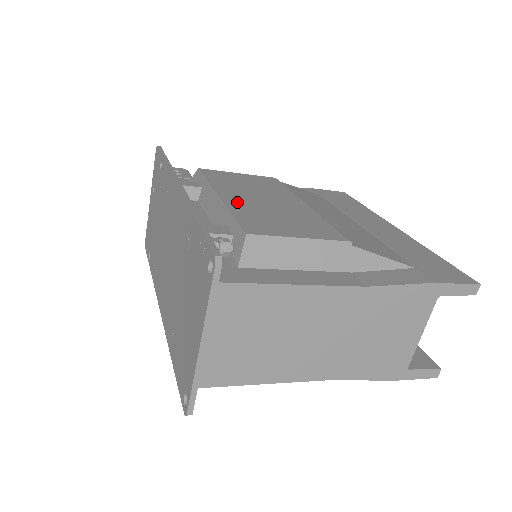
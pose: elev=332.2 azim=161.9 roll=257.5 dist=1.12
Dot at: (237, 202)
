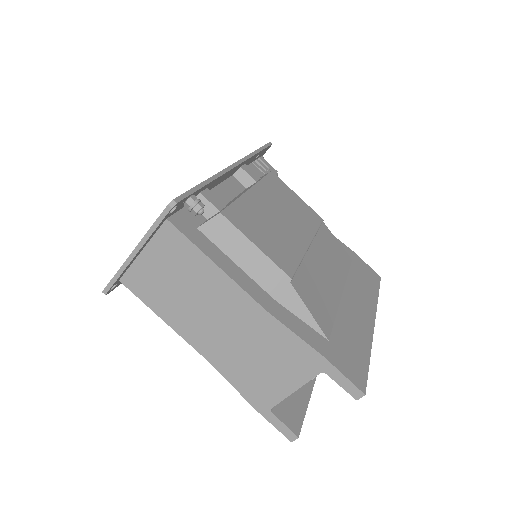
Dot at: (255, 201)
